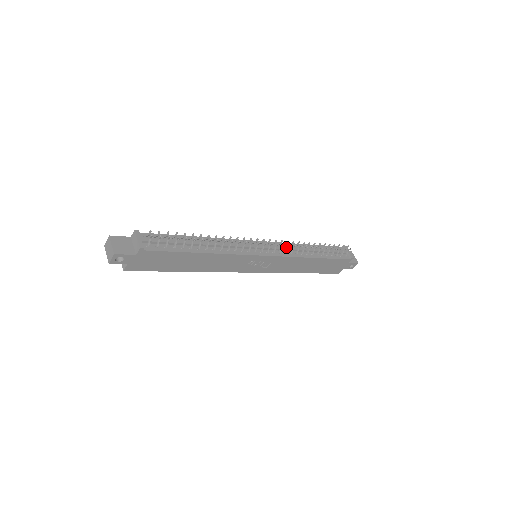
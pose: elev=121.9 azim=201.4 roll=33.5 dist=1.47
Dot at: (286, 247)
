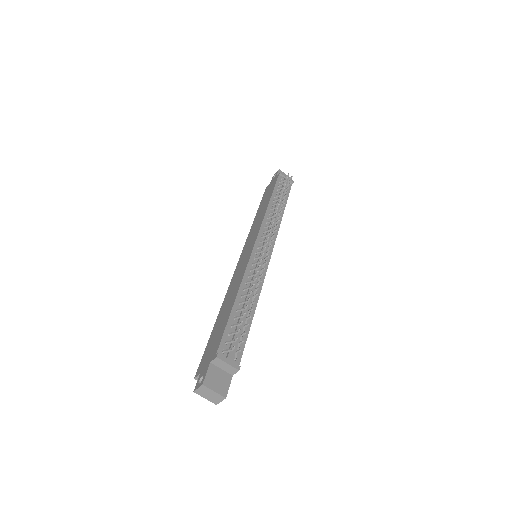
Dot at: occluded
